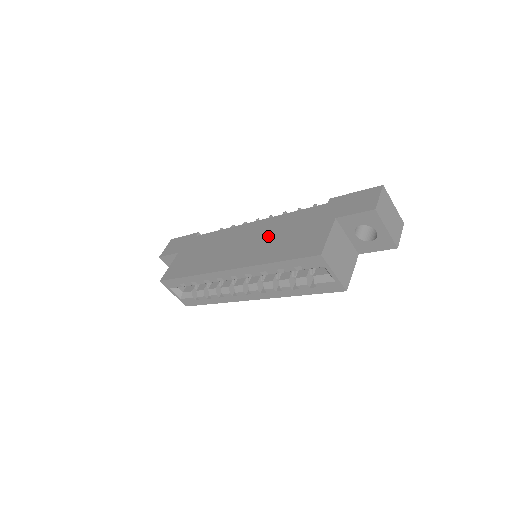
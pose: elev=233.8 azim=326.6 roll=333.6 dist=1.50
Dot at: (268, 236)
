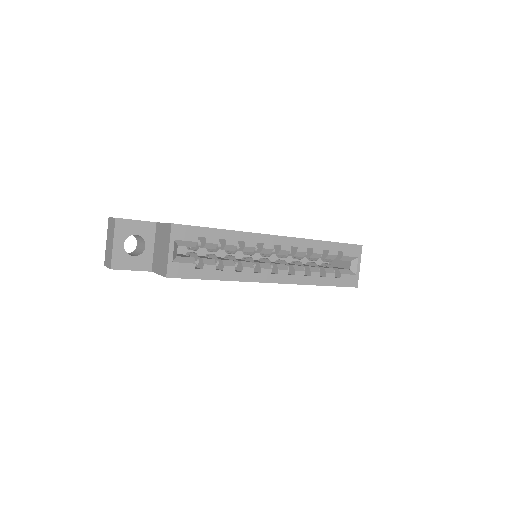
Dot at: occluded
